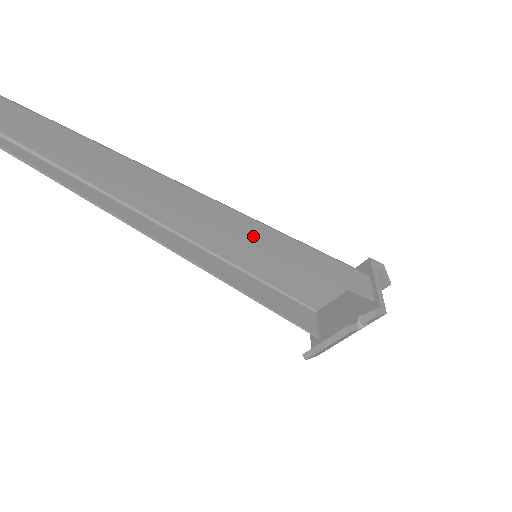
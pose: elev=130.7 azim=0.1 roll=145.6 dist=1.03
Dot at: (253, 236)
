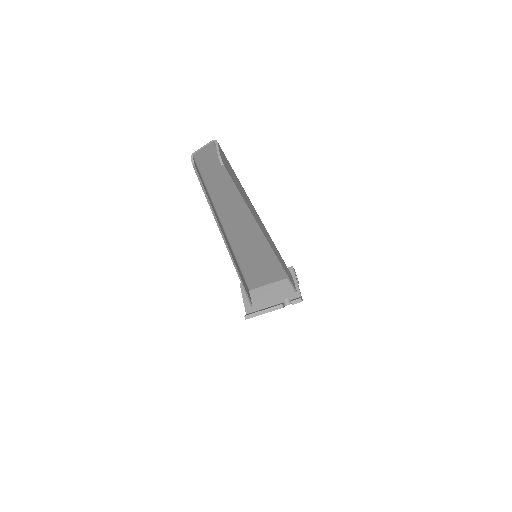
Dot at: (274, 249)
